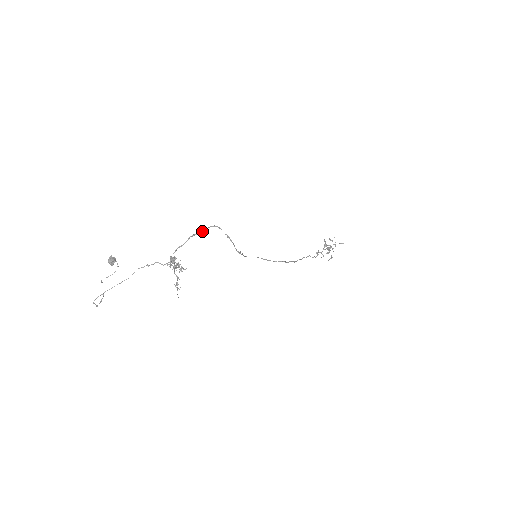
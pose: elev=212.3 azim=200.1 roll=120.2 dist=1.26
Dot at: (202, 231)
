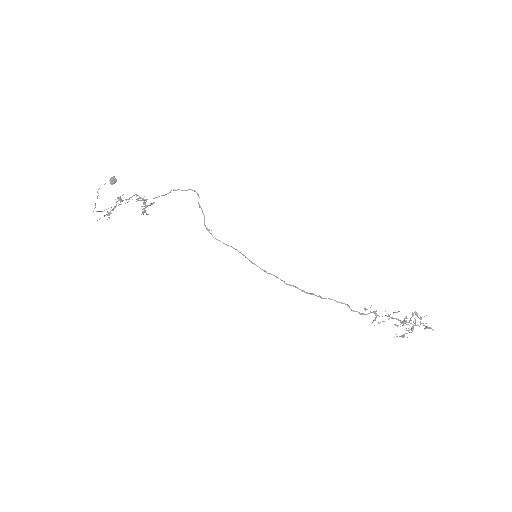
Dot at: (182, 190)
